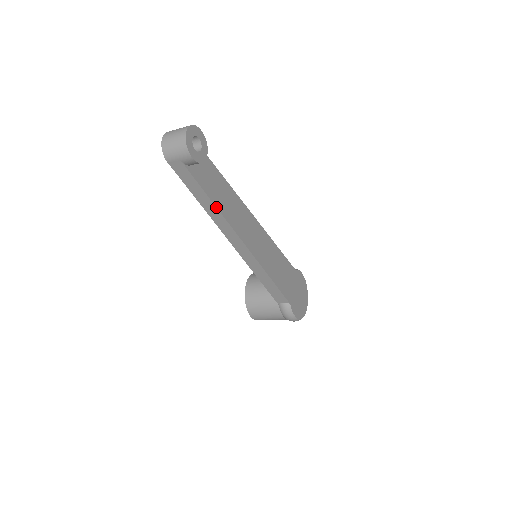
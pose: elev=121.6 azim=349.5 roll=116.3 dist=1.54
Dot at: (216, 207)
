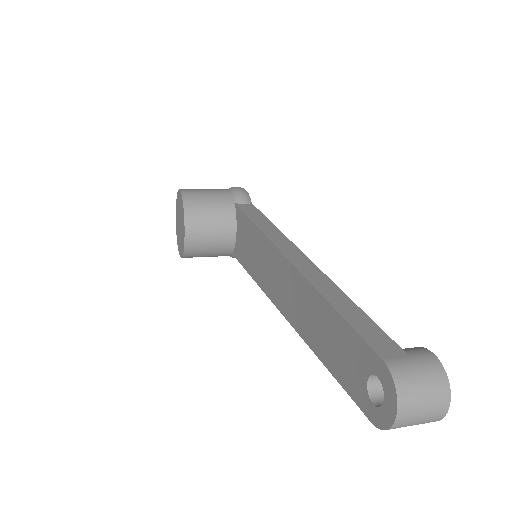
Dot at: occluded
